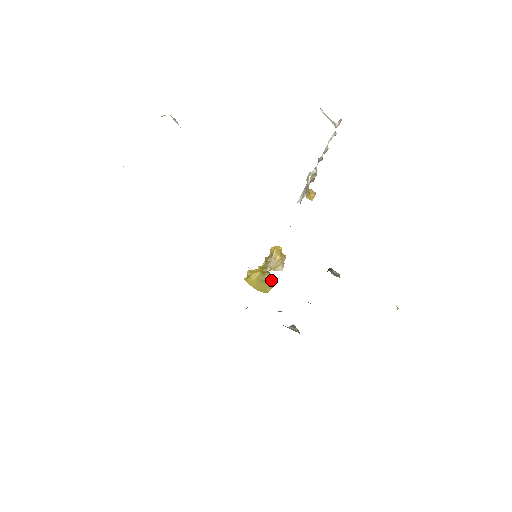
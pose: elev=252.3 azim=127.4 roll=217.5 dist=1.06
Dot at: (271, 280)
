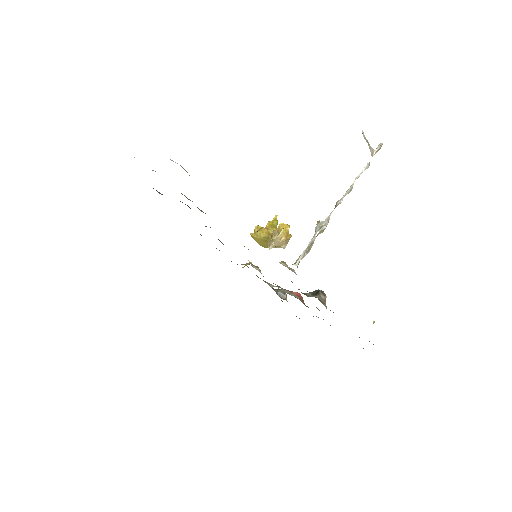
Dot at: occluded
